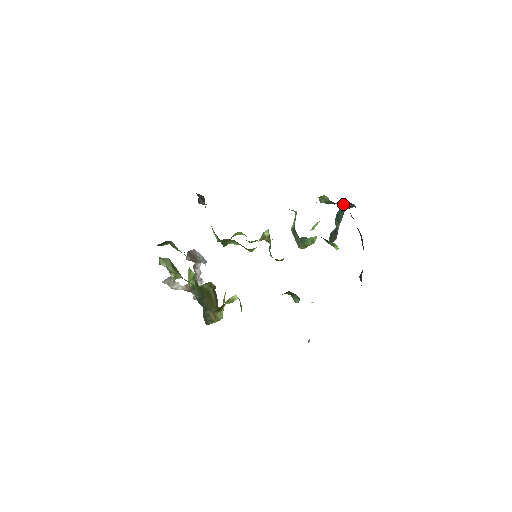
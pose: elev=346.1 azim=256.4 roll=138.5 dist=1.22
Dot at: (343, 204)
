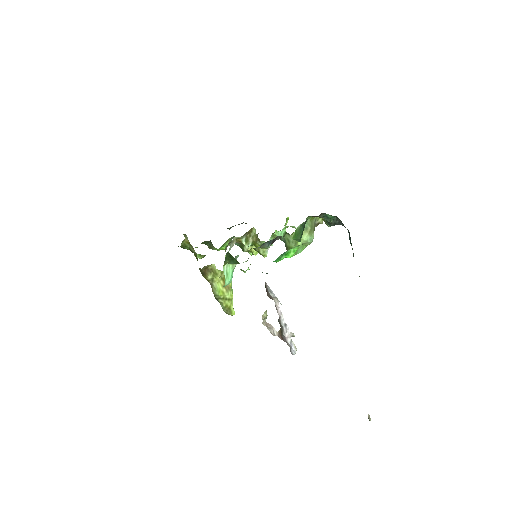
Dot at: occluded
